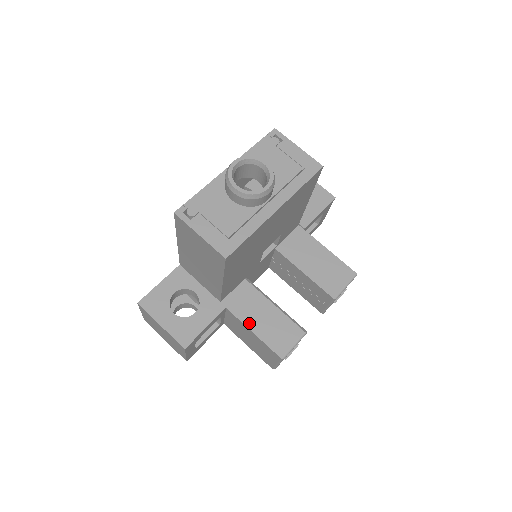
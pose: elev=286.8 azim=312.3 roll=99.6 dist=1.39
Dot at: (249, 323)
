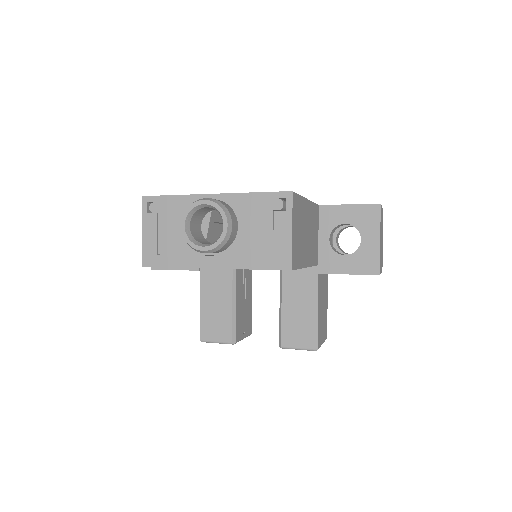
Dot at: (204, 296)
